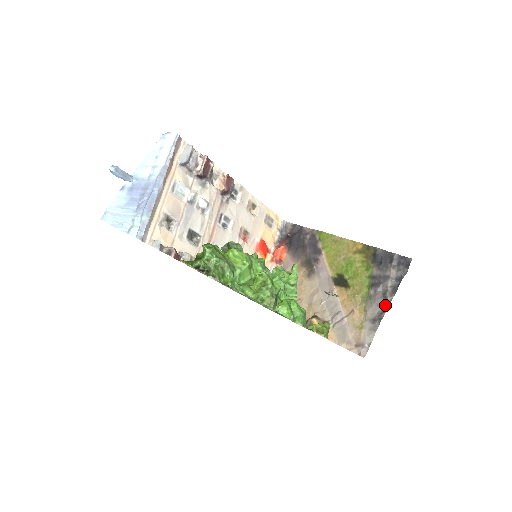
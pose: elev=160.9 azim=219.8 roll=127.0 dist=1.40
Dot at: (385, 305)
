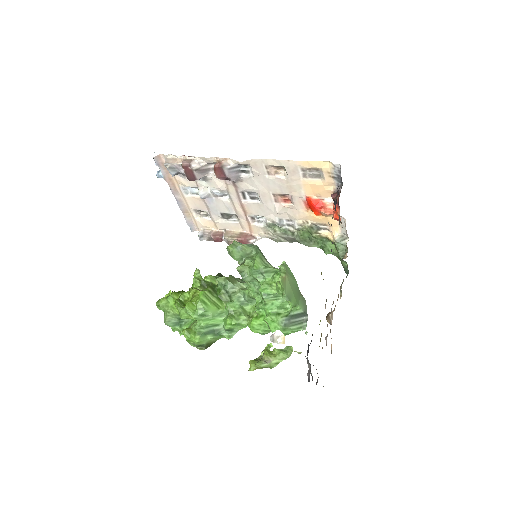
Dot at: occluded
